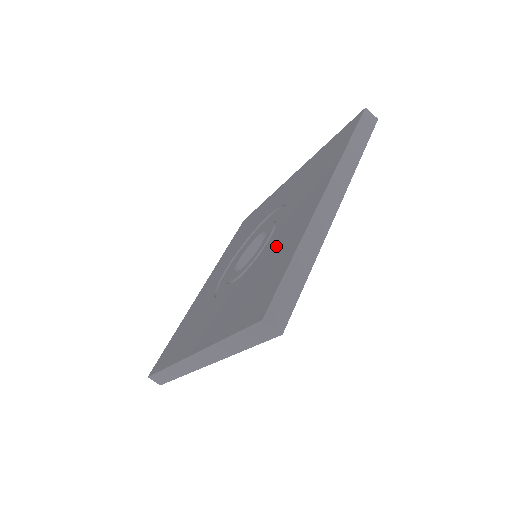
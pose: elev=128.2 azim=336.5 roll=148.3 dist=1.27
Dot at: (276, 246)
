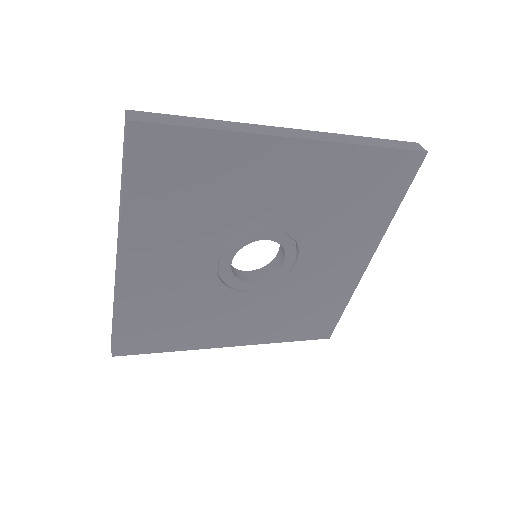
Dot at: occluded
